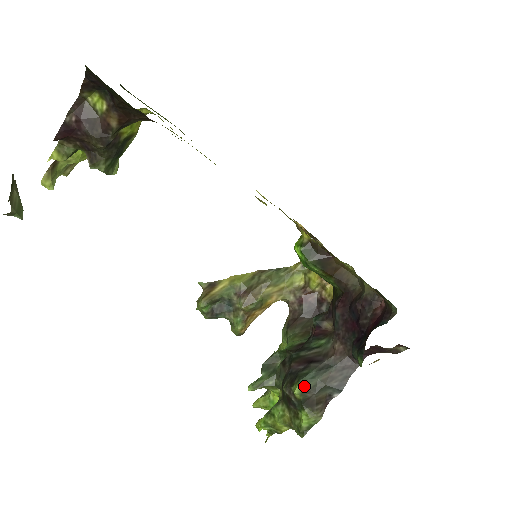
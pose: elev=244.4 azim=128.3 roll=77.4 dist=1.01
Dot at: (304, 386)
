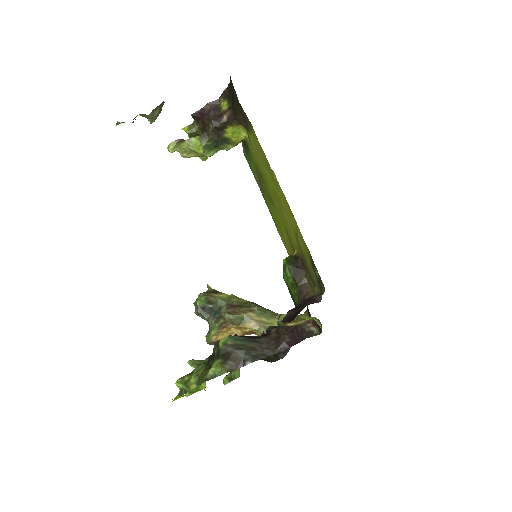
Dot at: (230, 339)
